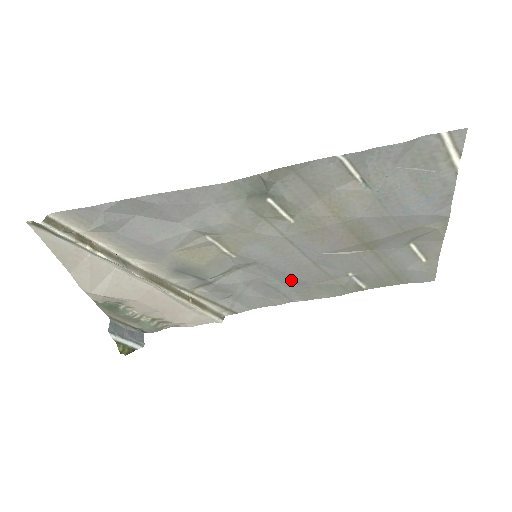
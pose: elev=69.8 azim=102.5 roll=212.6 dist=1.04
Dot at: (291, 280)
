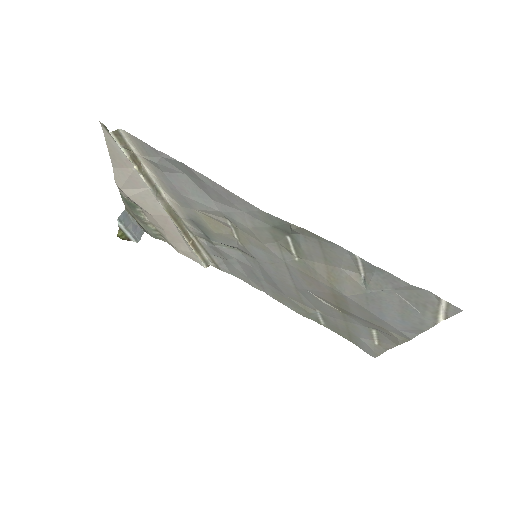
Dot at: (273, 283)
